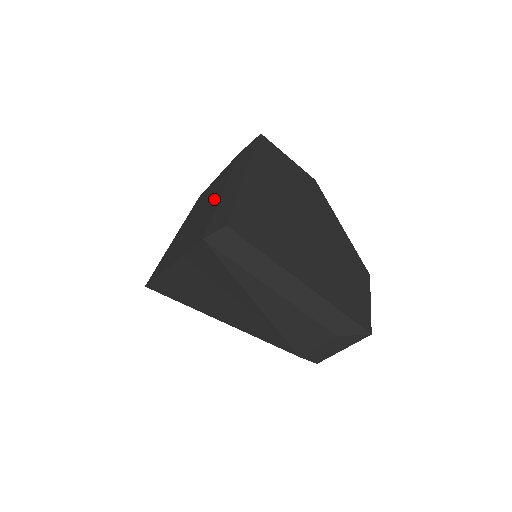
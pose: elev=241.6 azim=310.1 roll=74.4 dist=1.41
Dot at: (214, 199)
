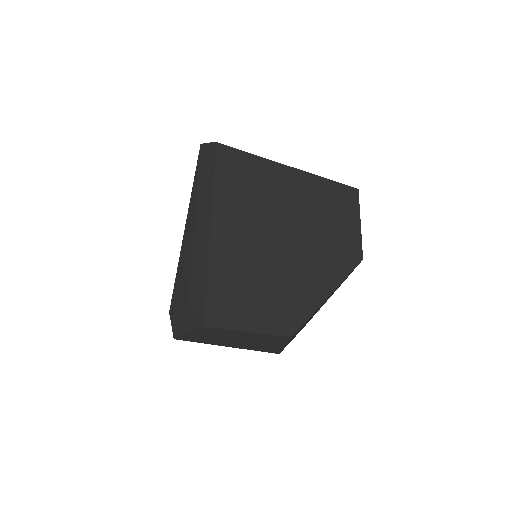
Dot at: occluded
